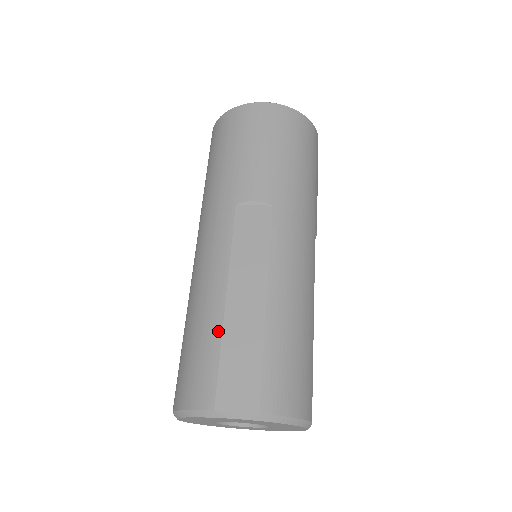
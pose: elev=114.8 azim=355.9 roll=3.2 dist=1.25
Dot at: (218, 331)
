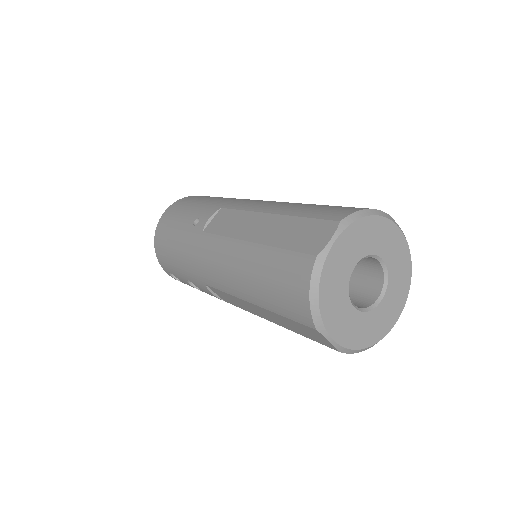
Dot at: occluded
